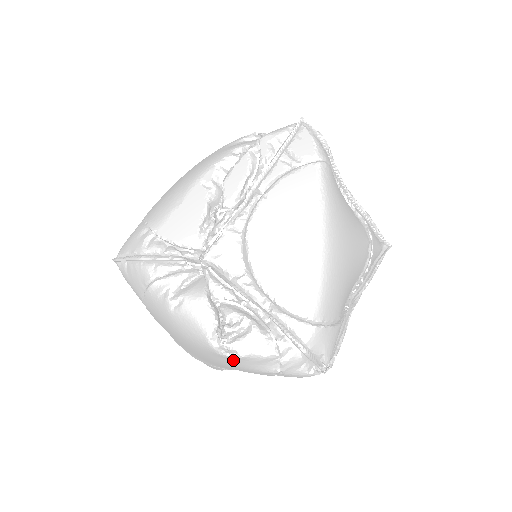
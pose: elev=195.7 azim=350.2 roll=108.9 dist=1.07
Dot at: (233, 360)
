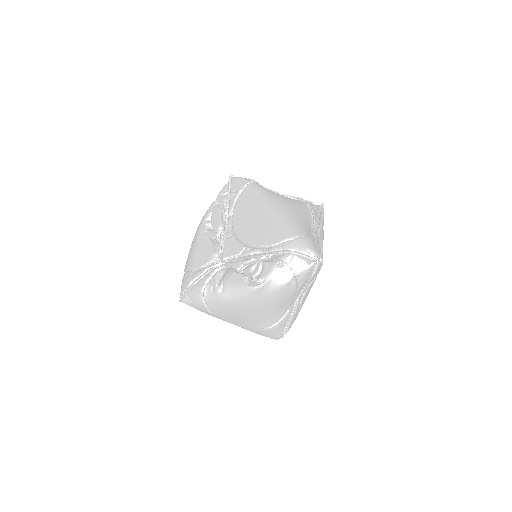
Dot at: (267, 287)
